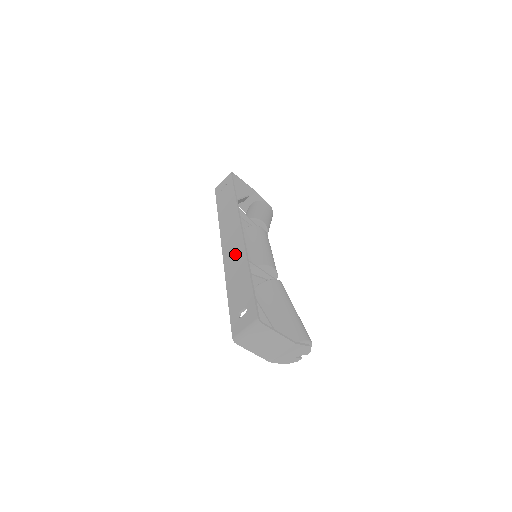
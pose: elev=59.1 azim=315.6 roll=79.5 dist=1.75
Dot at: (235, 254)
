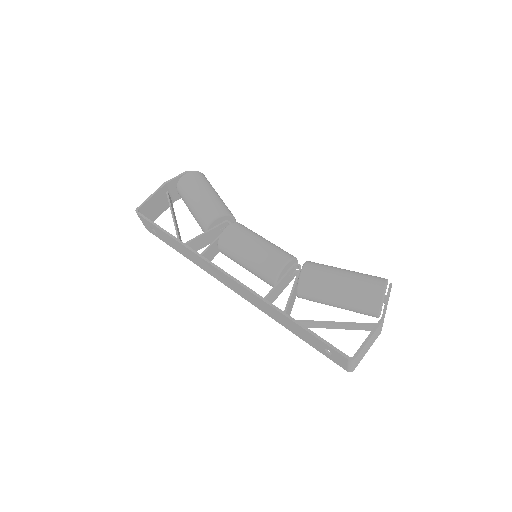
Dot at: (254, 300)
